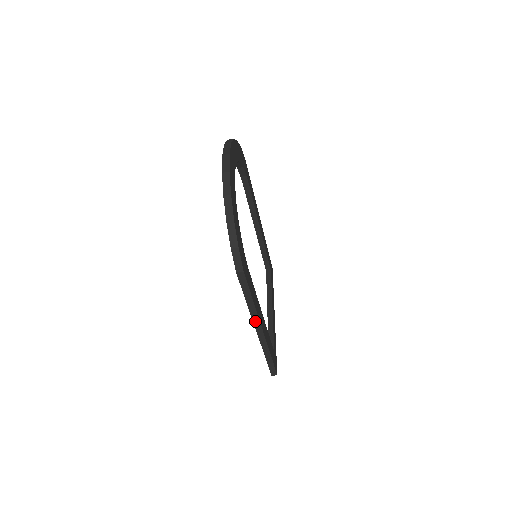
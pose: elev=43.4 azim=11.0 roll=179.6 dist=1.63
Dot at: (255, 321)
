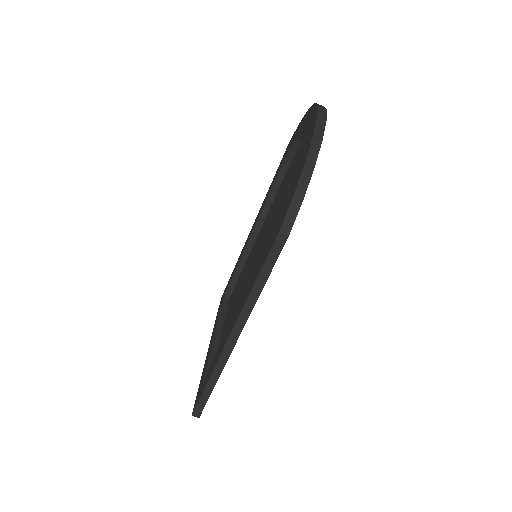
Dot at: (240, 320)
